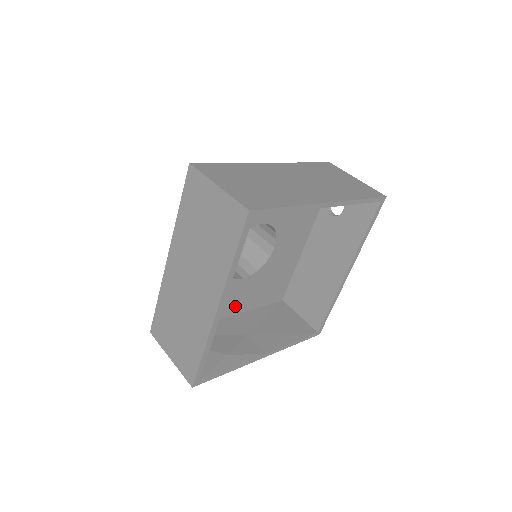
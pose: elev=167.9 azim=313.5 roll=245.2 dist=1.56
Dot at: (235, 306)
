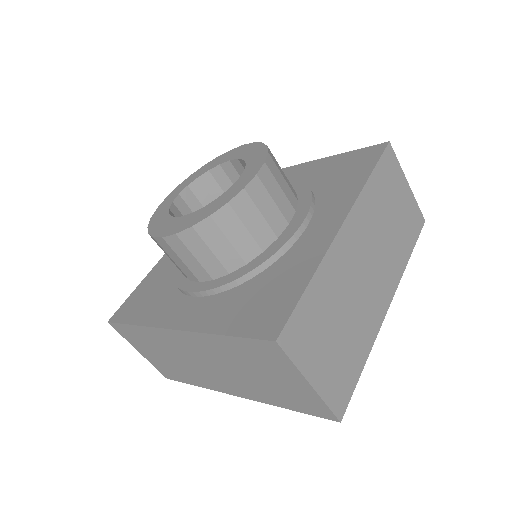
Dot at: occluded
